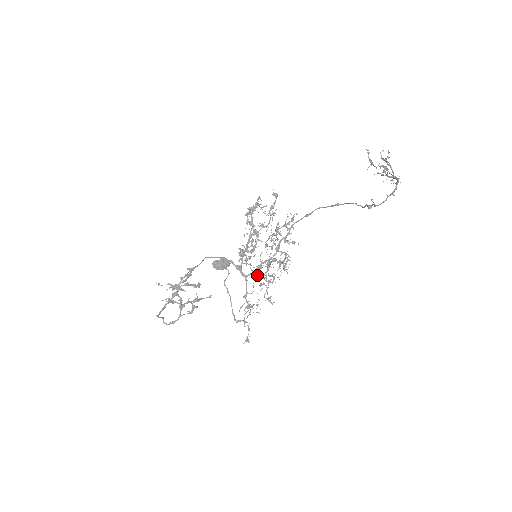
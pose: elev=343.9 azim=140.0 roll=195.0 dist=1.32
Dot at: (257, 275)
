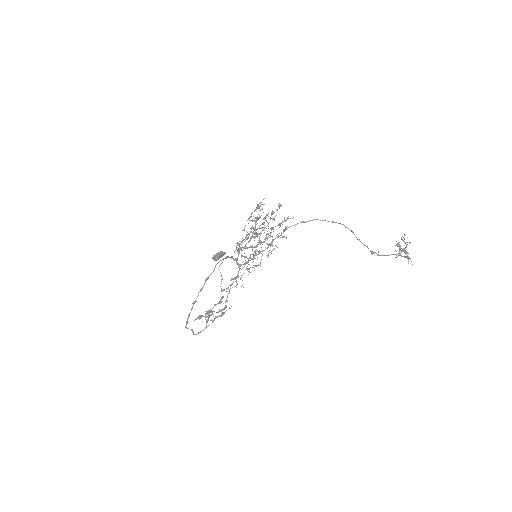
Dot at: occluded
